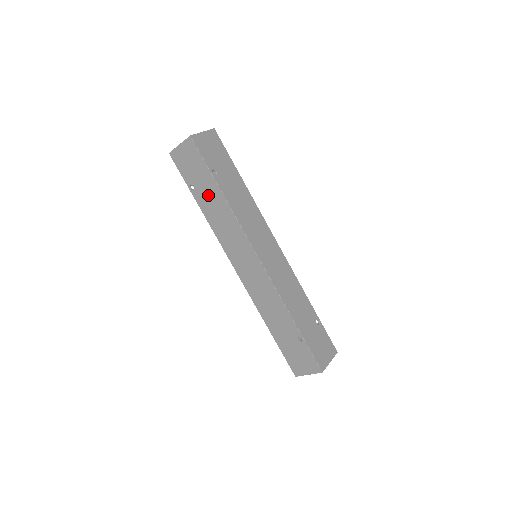
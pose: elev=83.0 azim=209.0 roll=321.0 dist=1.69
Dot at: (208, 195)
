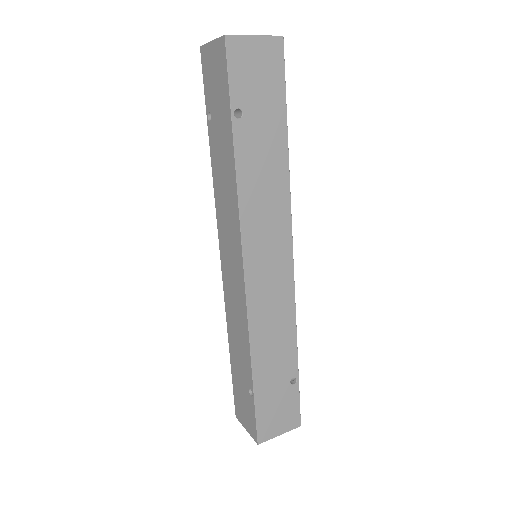
Dot at: (221, 141)
